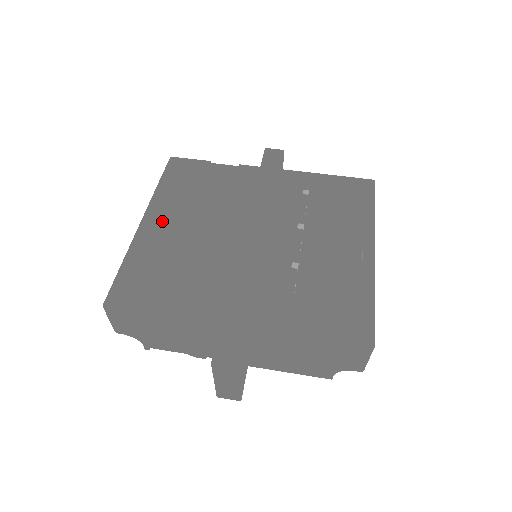
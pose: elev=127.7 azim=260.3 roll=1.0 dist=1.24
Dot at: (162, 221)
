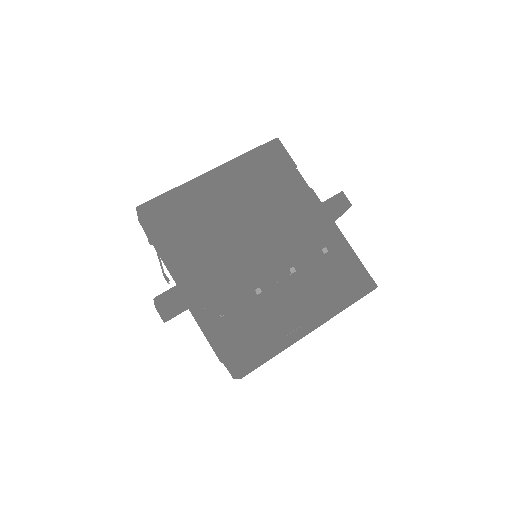
Dot at: (221, 183)
